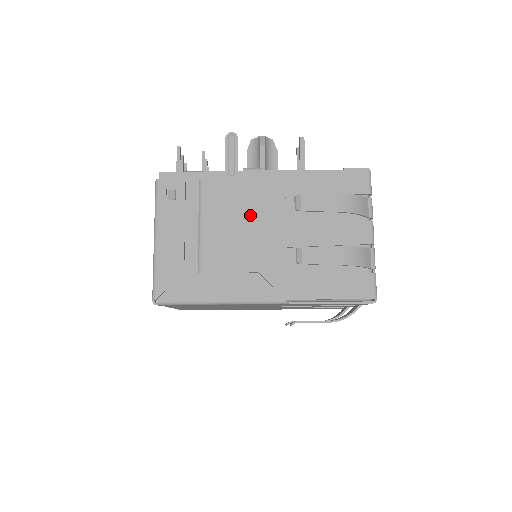
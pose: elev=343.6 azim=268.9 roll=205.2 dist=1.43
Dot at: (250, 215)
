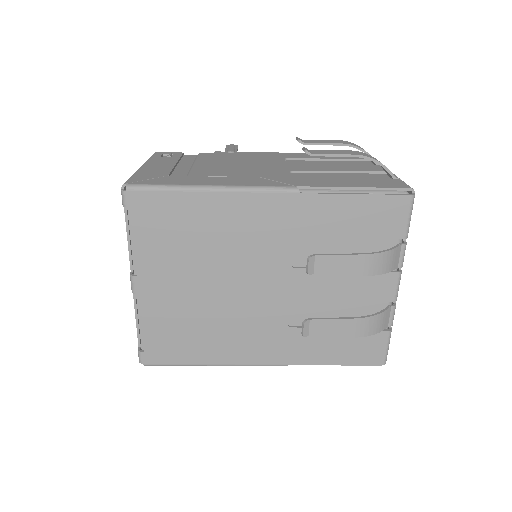
Dot at: (249, 162)
